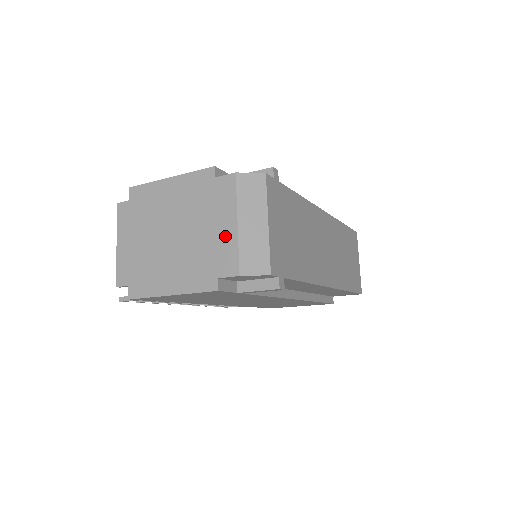
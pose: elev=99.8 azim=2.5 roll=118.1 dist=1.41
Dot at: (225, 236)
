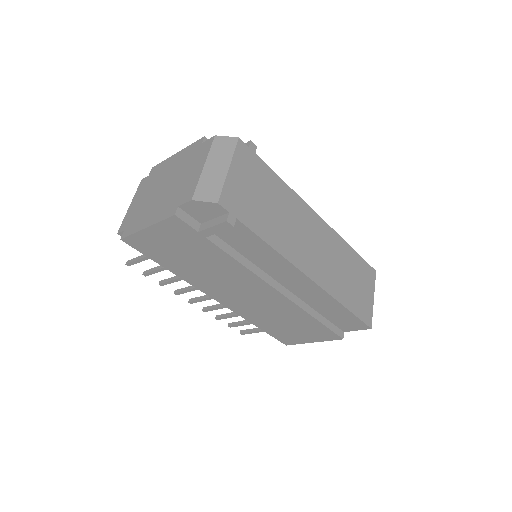
Dot at: (193, 177)
